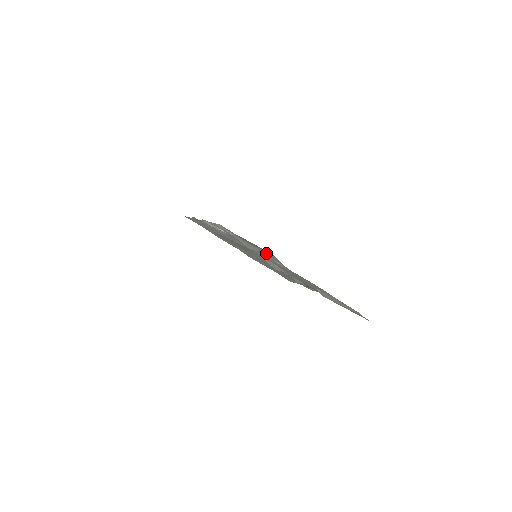
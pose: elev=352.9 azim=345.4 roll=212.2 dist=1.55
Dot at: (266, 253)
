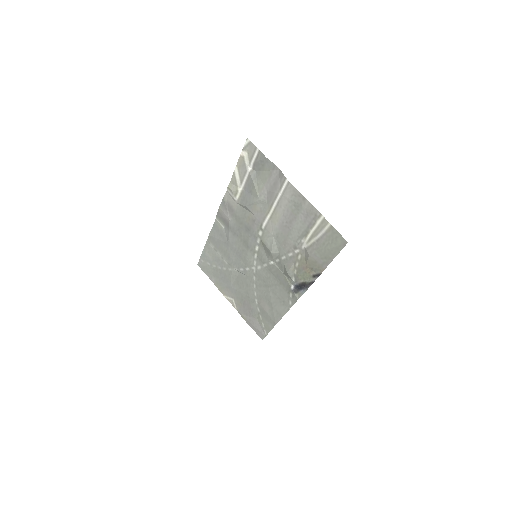
Dot at: (273, 182)
